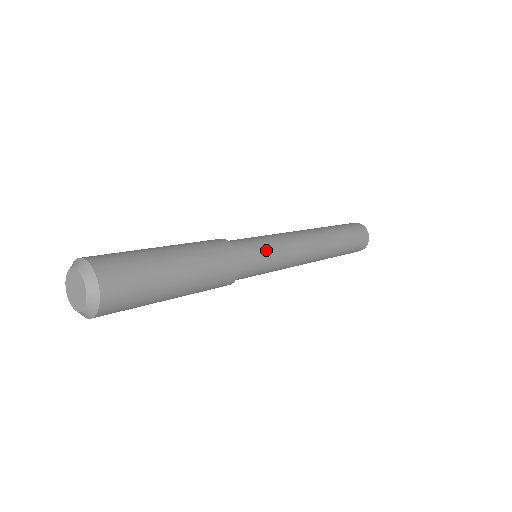
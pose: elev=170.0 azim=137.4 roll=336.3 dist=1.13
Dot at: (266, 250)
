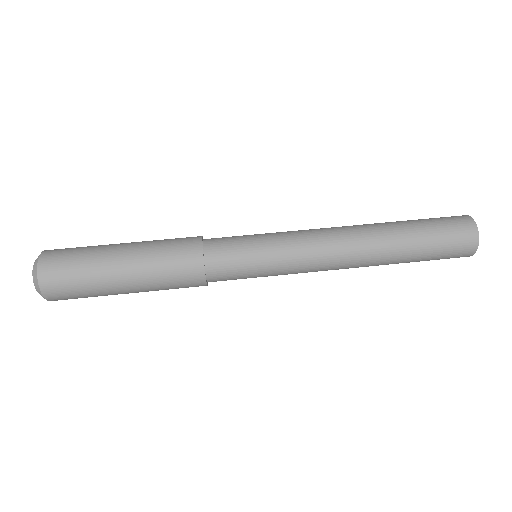
Dot at: (254, 277)
